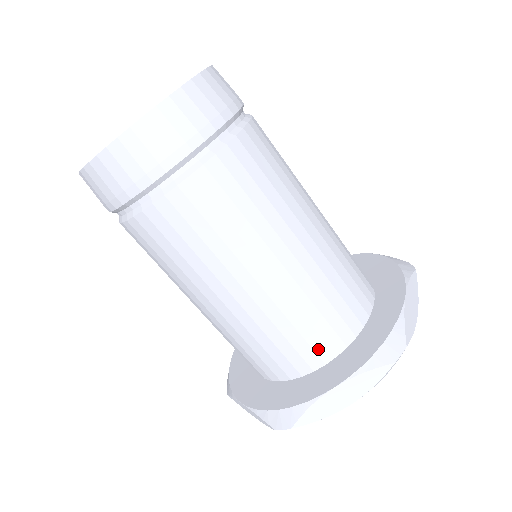
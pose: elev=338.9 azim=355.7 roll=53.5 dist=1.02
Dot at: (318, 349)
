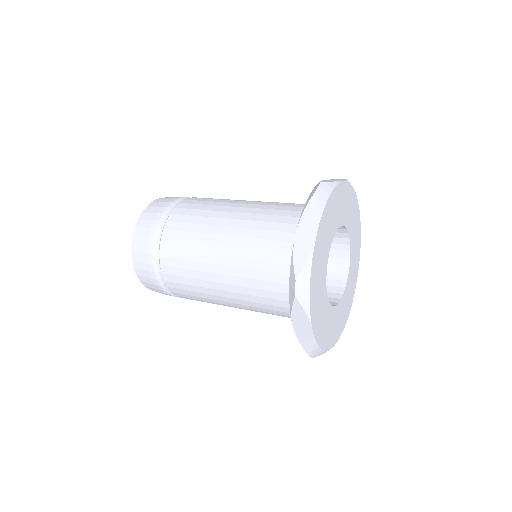
Dot at: (291, 239)
